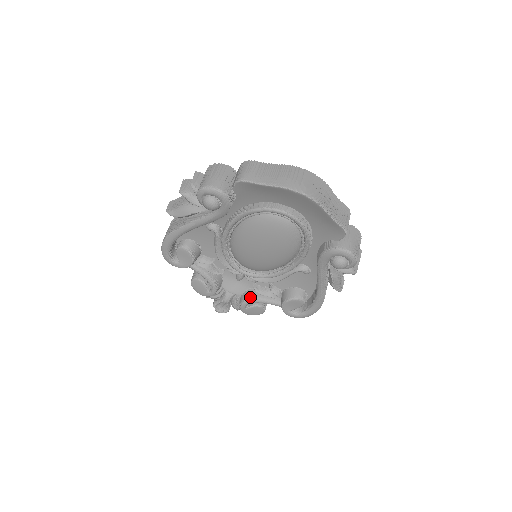
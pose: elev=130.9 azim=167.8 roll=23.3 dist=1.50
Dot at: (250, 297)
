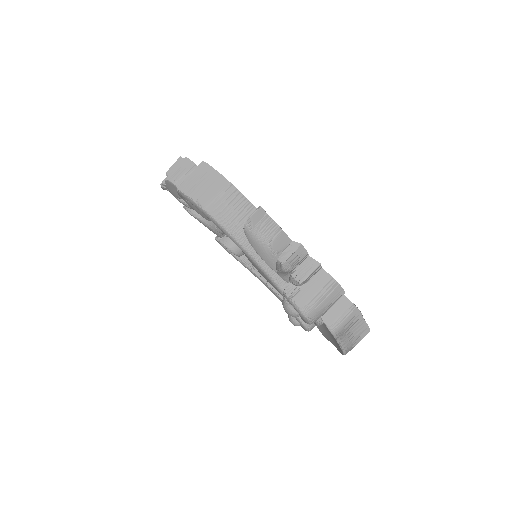
Dot at: (206, 222)
